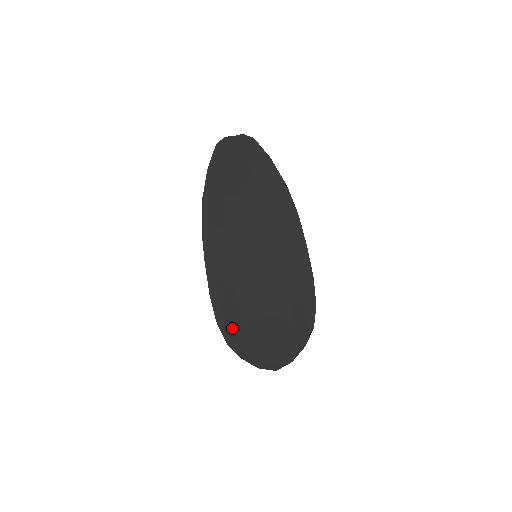
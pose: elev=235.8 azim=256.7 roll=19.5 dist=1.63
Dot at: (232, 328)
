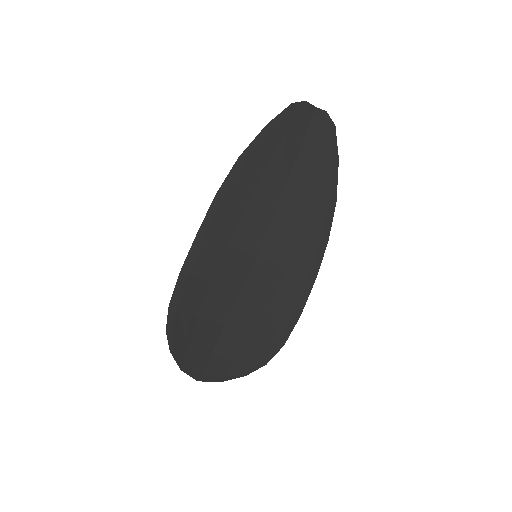
Dot at: (182, 317)
